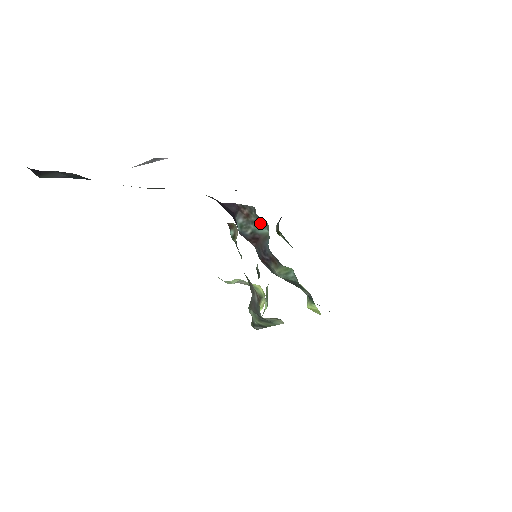
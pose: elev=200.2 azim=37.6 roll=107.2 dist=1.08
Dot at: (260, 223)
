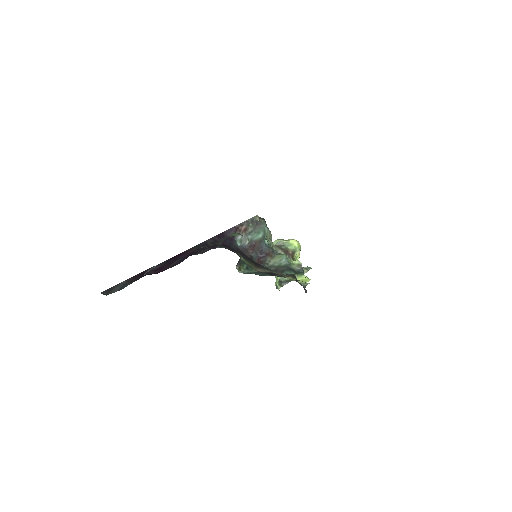
Dot at: (257, 230)
